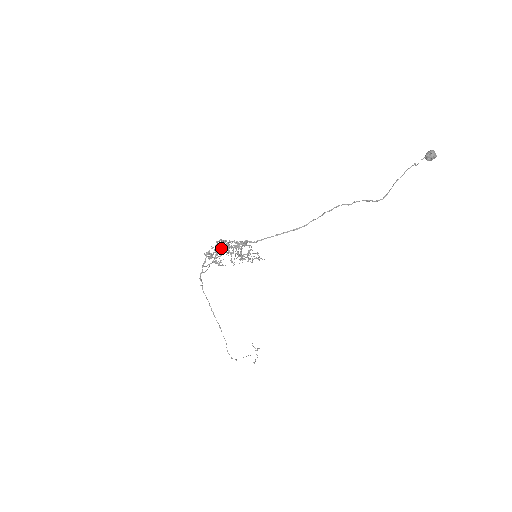
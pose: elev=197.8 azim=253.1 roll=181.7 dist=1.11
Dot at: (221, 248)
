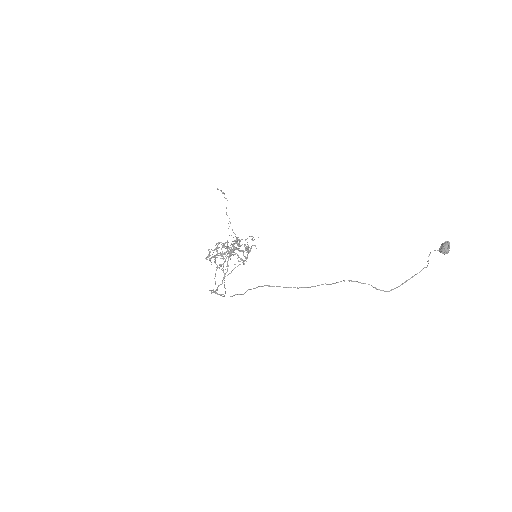
Dot at: occluded
